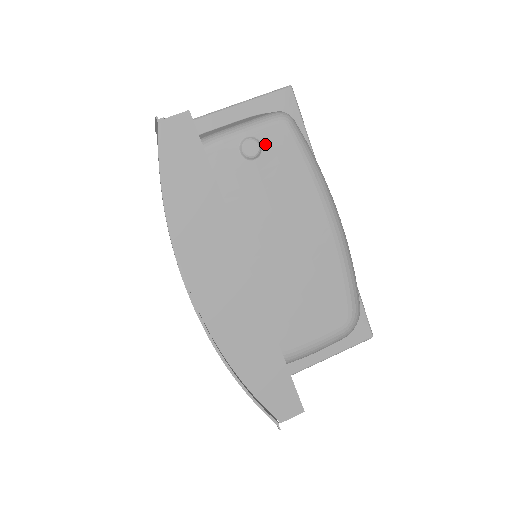
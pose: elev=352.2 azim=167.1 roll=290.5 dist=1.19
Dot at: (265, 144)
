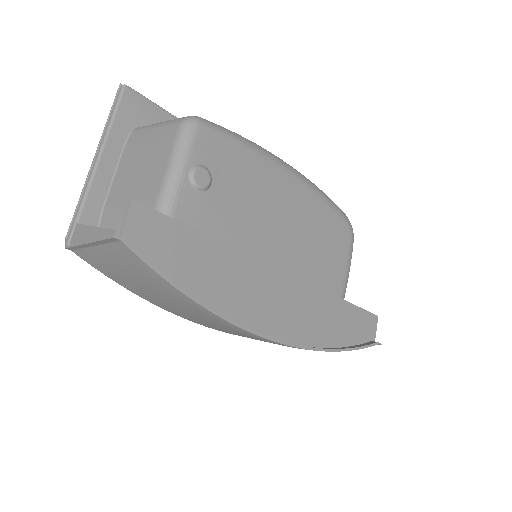
Dot at: (206, 162)
